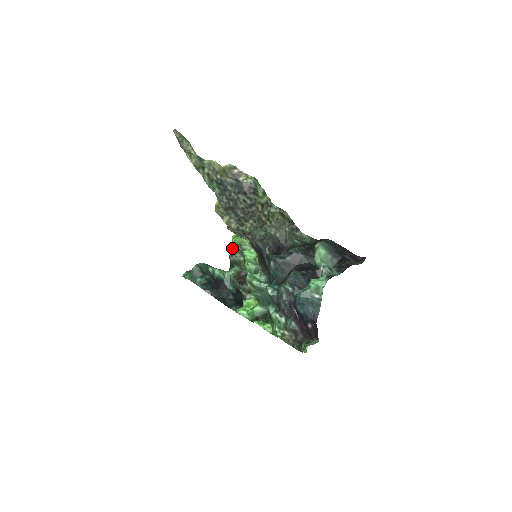
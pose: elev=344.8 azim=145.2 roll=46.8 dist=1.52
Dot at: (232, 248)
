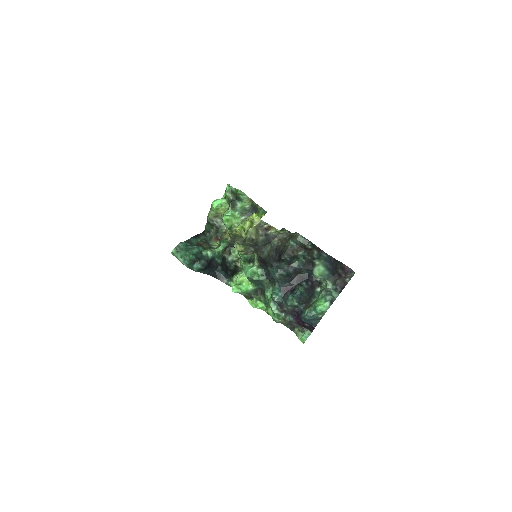
Dot at: (212, 214)
